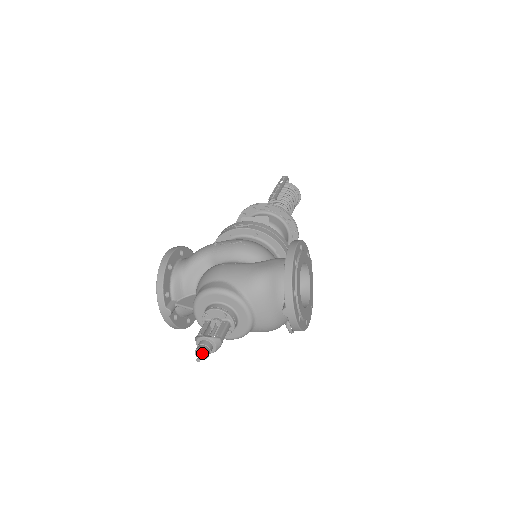
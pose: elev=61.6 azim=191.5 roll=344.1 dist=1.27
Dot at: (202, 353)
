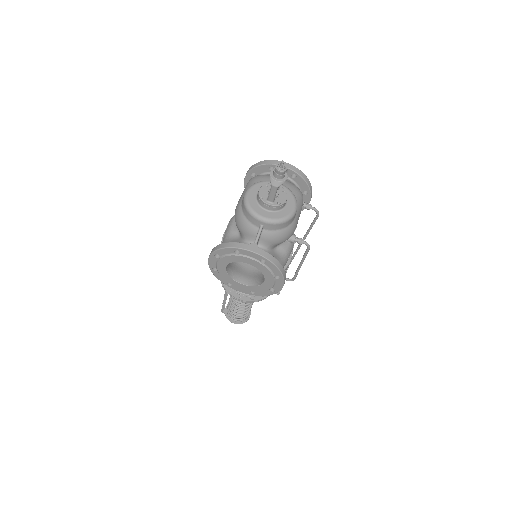
Dot at: (280, 165)
